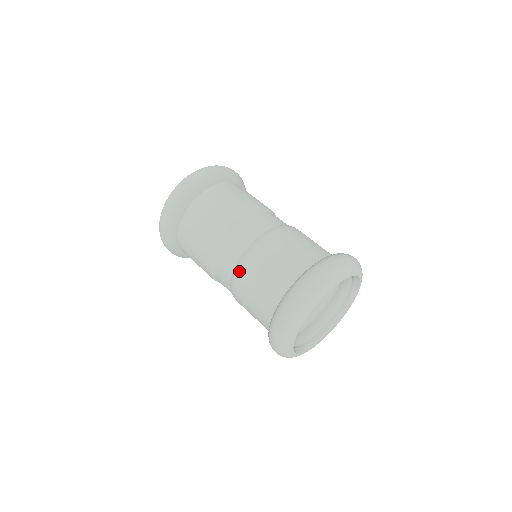
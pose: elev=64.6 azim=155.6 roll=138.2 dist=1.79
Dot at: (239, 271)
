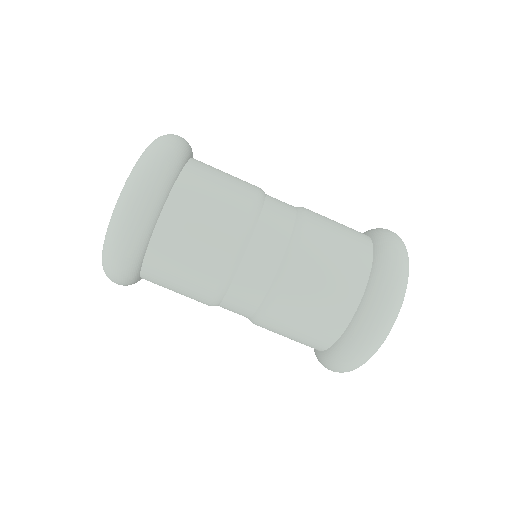
Dot at: (296, 254)
